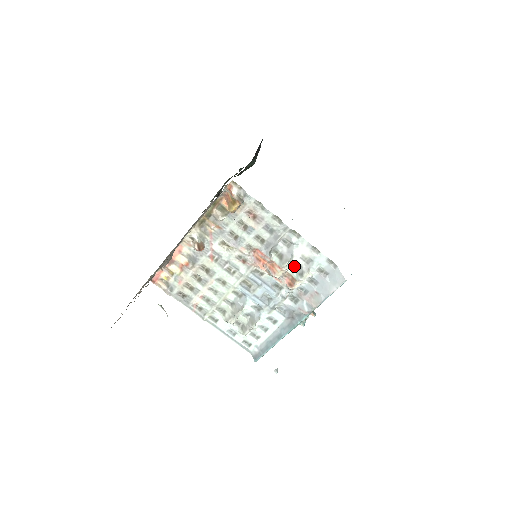
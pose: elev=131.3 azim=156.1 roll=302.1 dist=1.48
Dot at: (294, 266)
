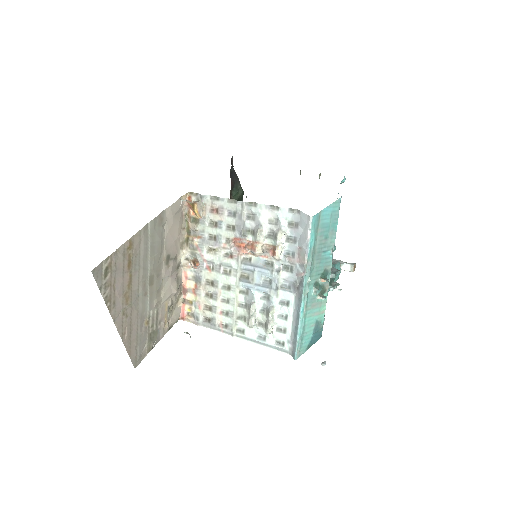
Dot at: (268, 235)
